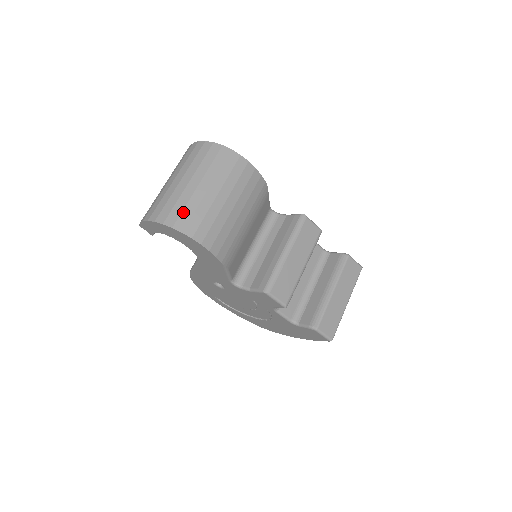
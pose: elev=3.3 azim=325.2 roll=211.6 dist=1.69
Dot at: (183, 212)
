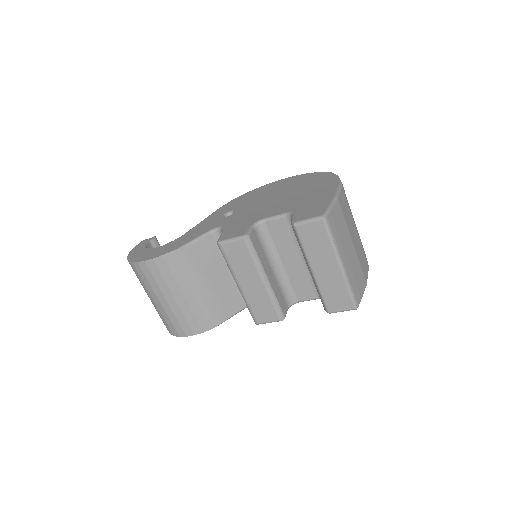
Dot at: occluded
